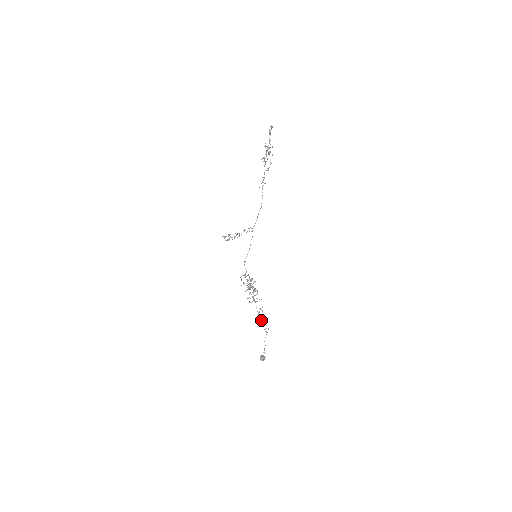
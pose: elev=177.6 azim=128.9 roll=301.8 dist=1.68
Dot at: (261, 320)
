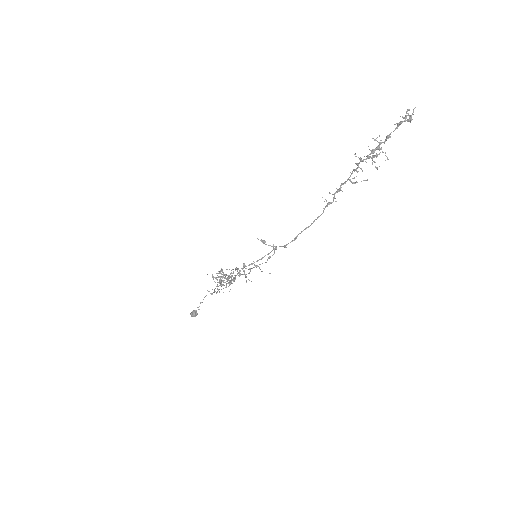
Dot at: (214, 290)
